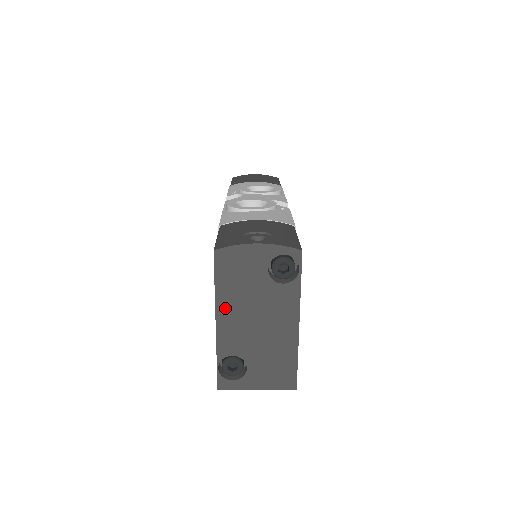
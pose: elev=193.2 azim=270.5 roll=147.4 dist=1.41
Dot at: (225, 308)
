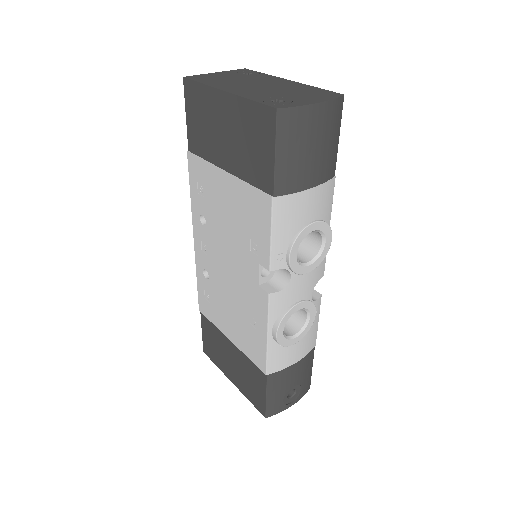
Dot at: occluded
